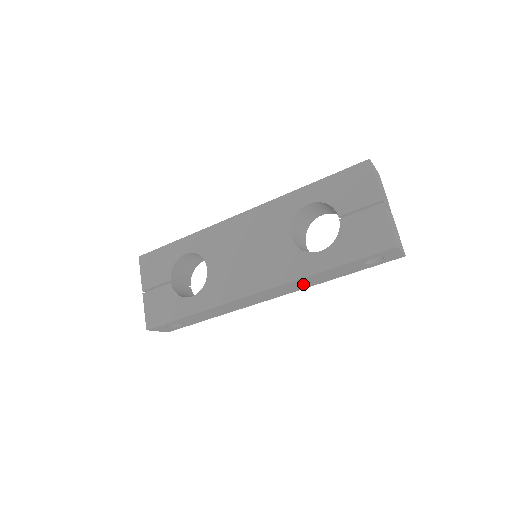
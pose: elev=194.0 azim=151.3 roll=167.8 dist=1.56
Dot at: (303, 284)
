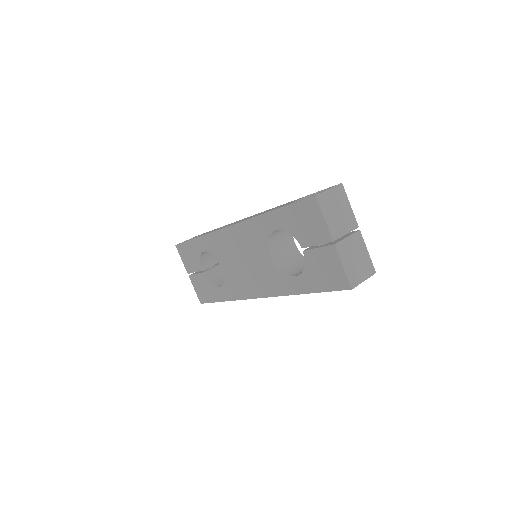
Dot at: occluded
